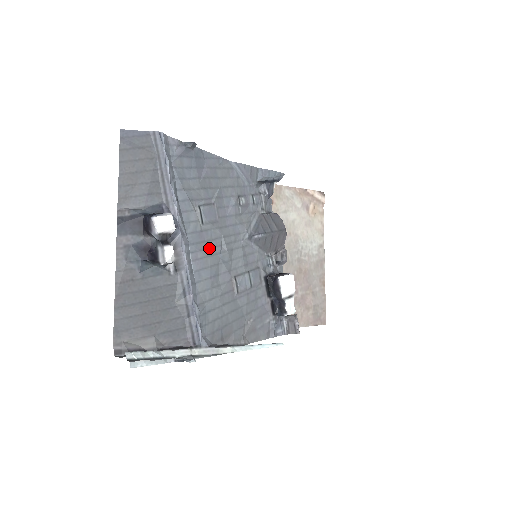
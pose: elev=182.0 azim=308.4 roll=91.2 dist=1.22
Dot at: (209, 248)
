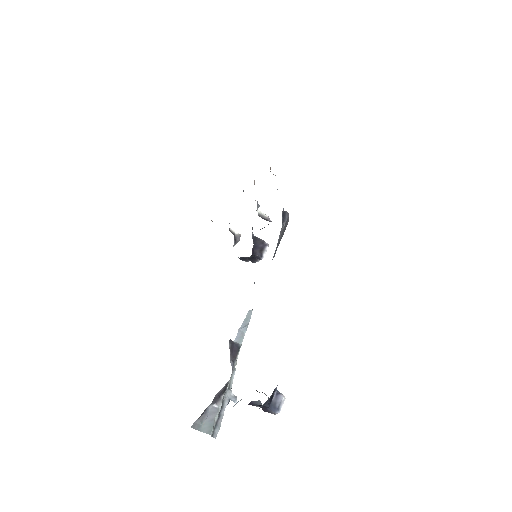
Dot at: occluded
